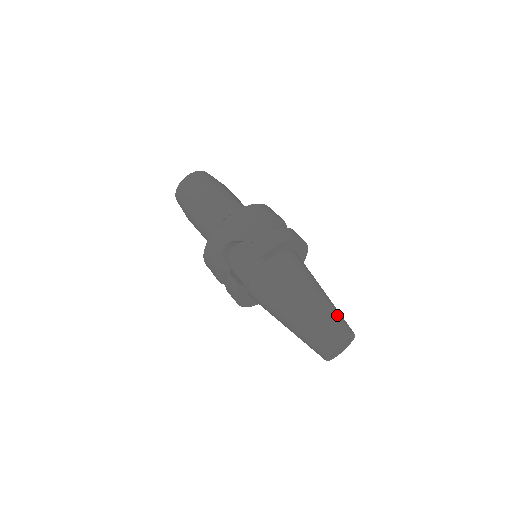
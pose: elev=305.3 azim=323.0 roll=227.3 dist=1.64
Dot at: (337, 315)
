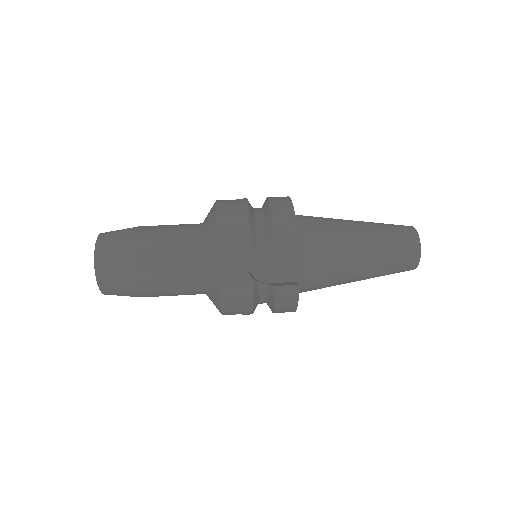
Dot at: (388, 225)
